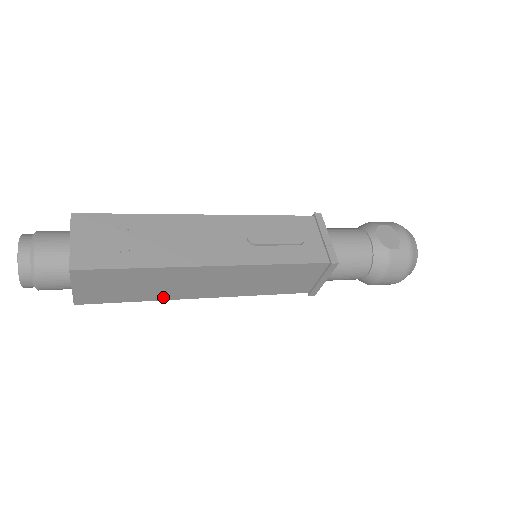
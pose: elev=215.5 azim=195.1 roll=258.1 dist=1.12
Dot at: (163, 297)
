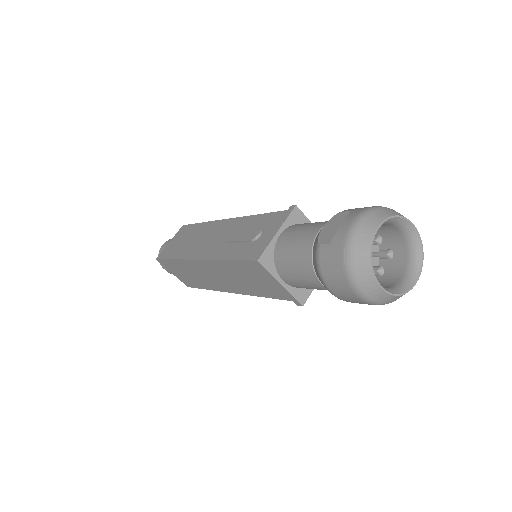
Dot at: (213, 288)
